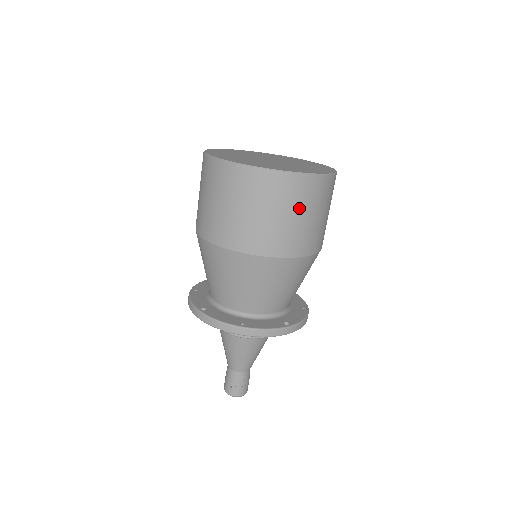
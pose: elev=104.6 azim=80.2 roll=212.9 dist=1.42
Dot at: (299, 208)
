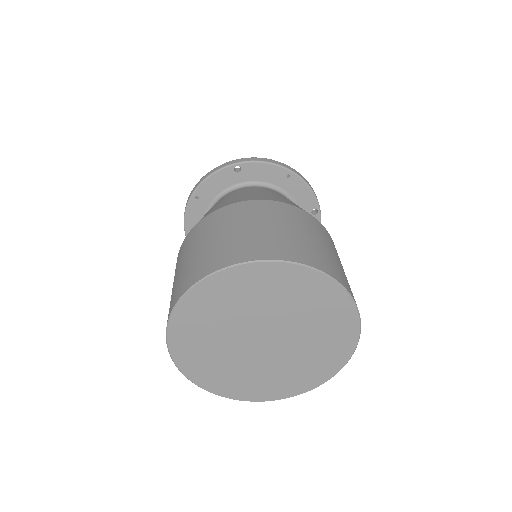
Dot at: occluded
